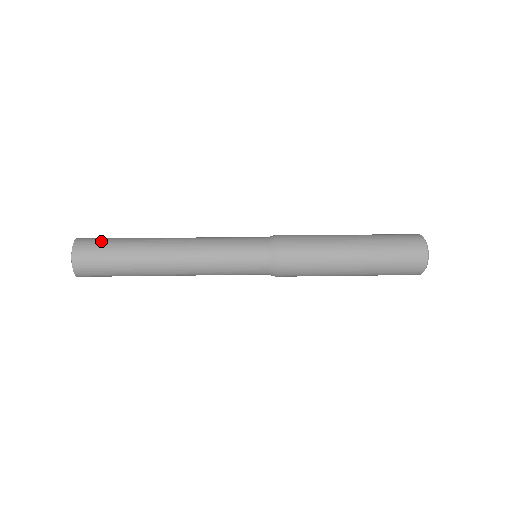
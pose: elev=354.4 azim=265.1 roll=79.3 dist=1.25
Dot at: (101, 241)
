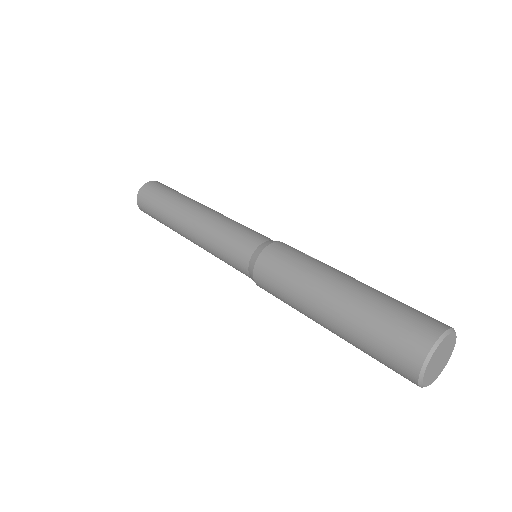
Dot at: (148, 207)
